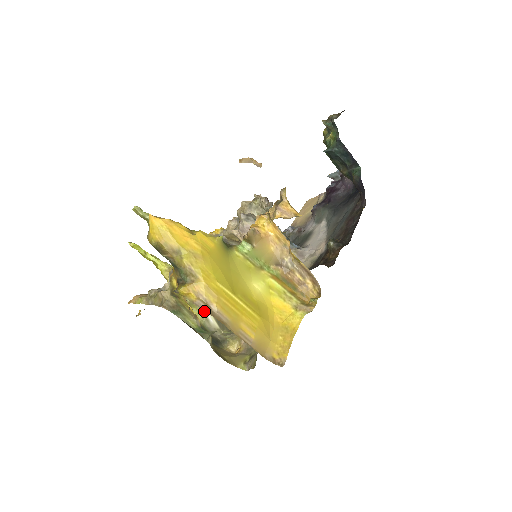
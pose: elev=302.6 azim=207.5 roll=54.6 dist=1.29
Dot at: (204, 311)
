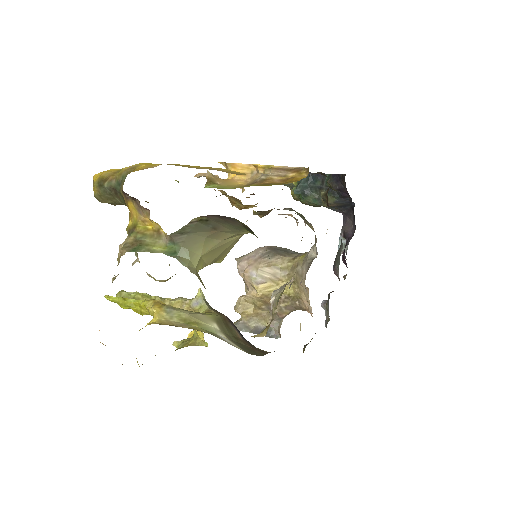
Dot at: (212, 331)
